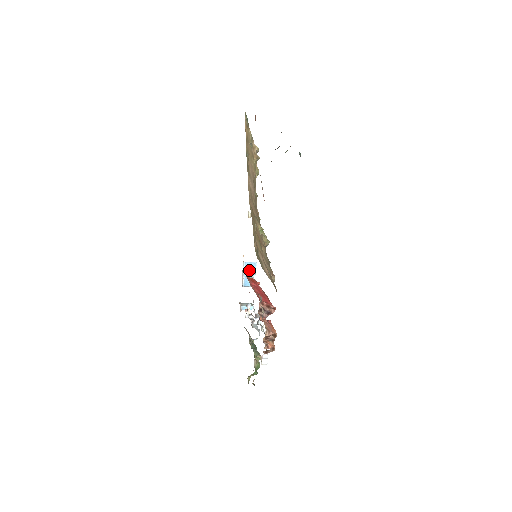
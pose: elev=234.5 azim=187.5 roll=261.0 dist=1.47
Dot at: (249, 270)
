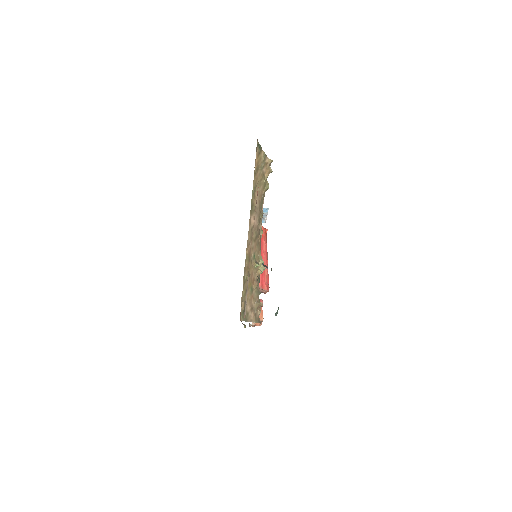
Dot at: occluded
